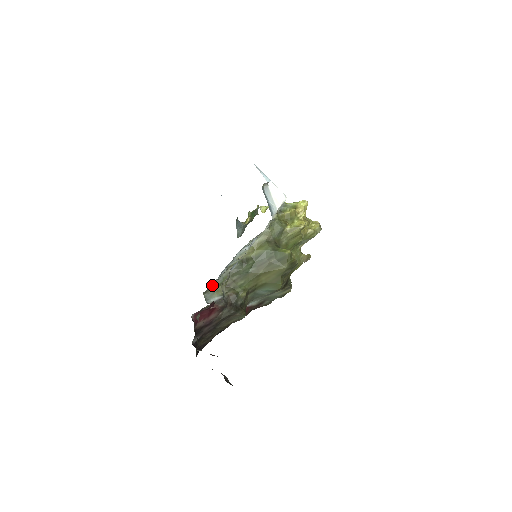
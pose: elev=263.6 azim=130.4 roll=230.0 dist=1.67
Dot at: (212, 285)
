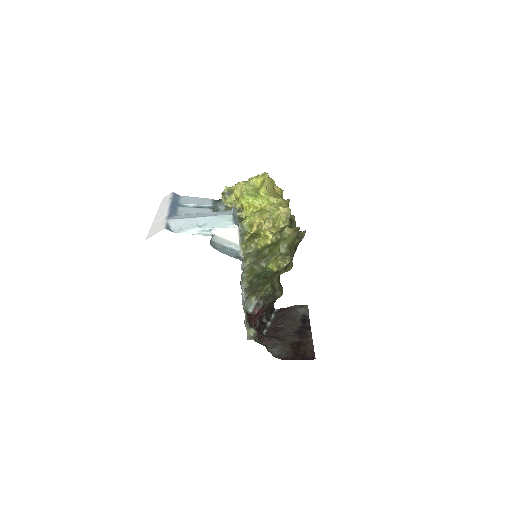
Dot at: occluded
